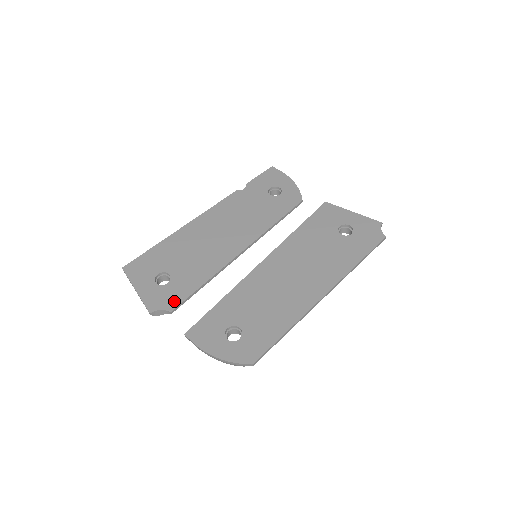
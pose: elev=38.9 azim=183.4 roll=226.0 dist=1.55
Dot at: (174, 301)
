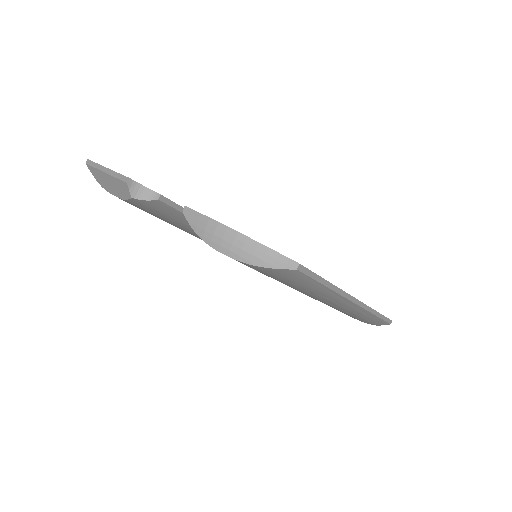
Dot at: occluded
